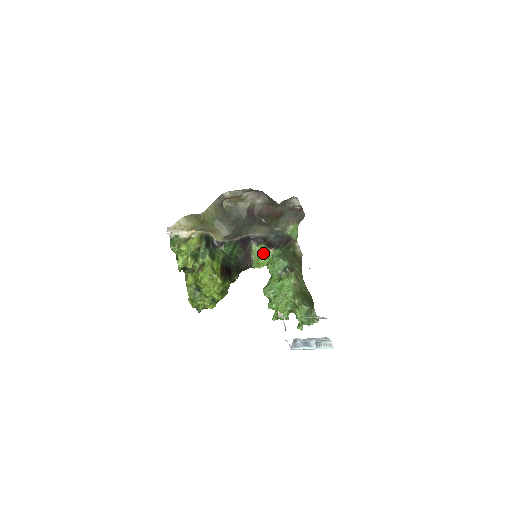
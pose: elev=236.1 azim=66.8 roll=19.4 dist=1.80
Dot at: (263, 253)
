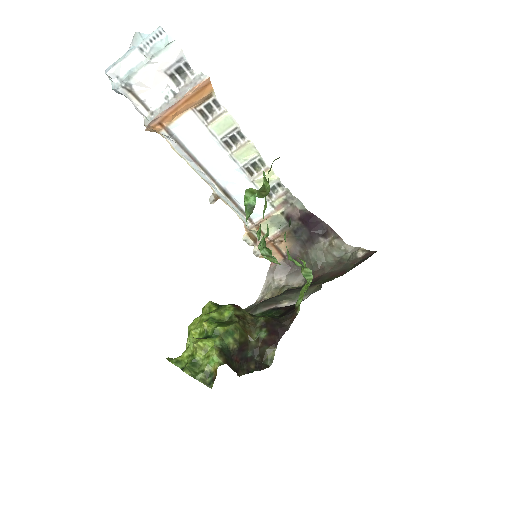
Dot at: occluded
